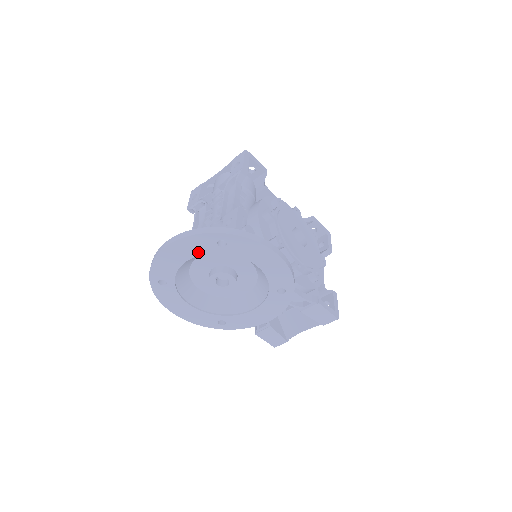
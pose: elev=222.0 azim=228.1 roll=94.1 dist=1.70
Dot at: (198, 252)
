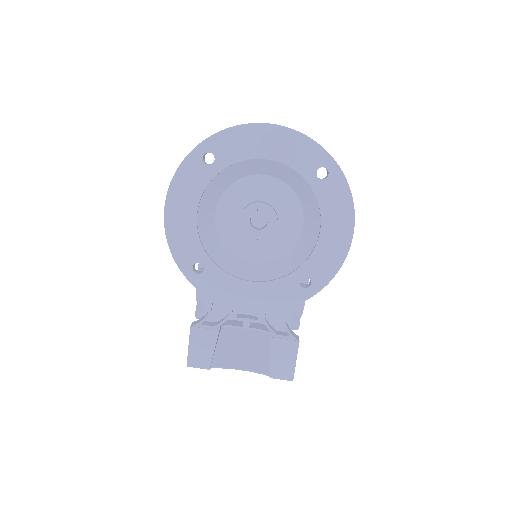
Dot at: (290, 160)
